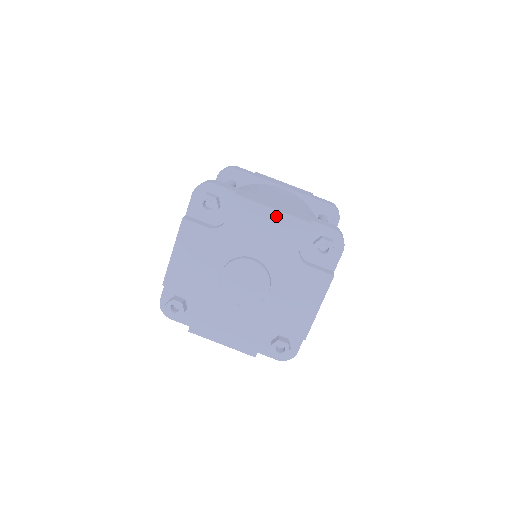
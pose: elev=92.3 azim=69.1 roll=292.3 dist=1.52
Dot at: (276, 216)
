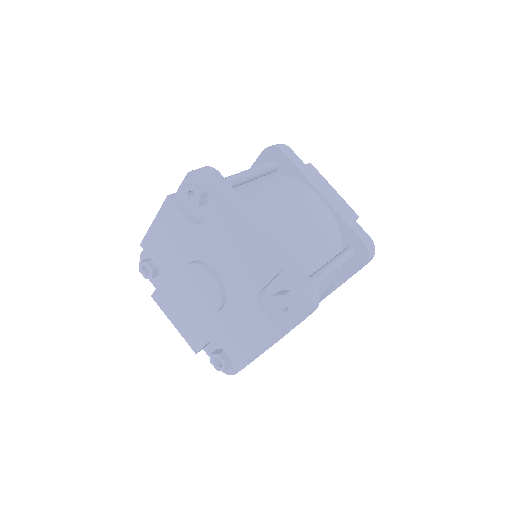
Dot at: (247, 246)
